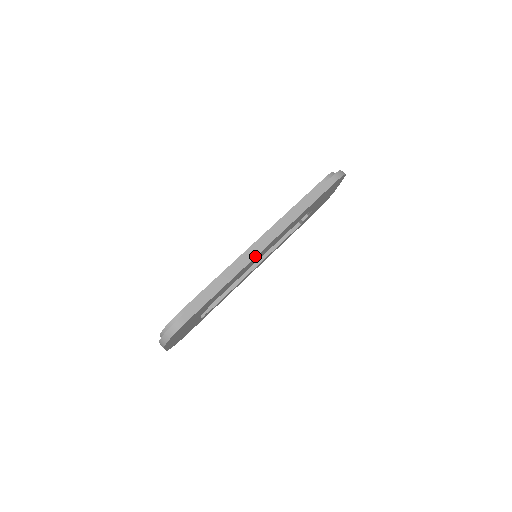
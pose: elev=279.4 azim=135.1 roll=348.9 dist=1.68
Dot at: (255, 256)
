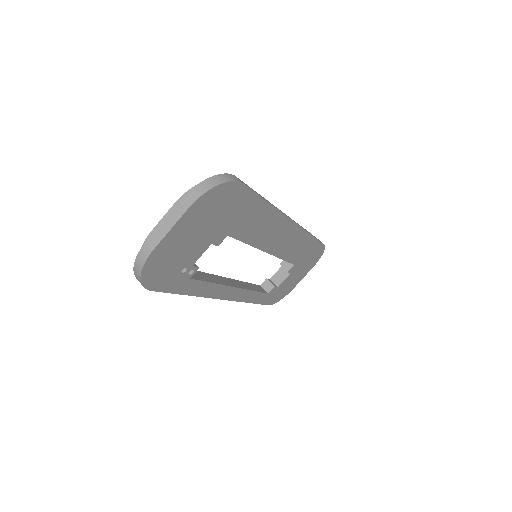
Dot at: occluded
